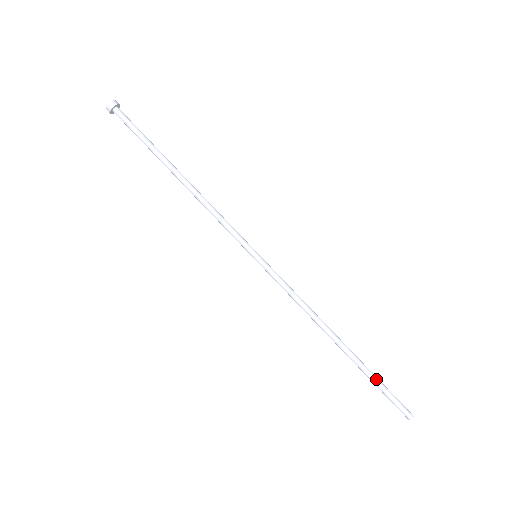
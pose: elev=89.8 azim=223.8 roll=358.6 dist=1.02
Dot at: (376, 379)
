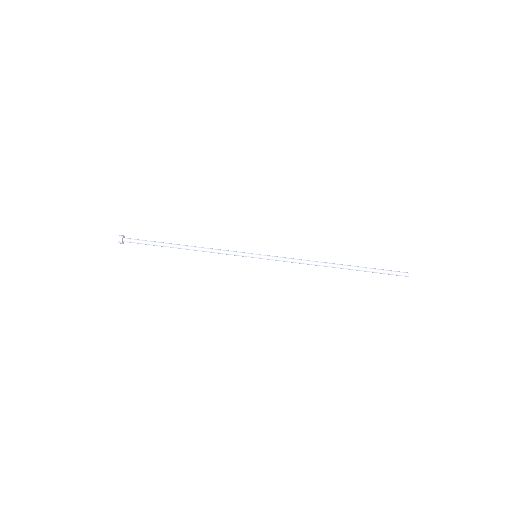
Dot at: (372, 270)
